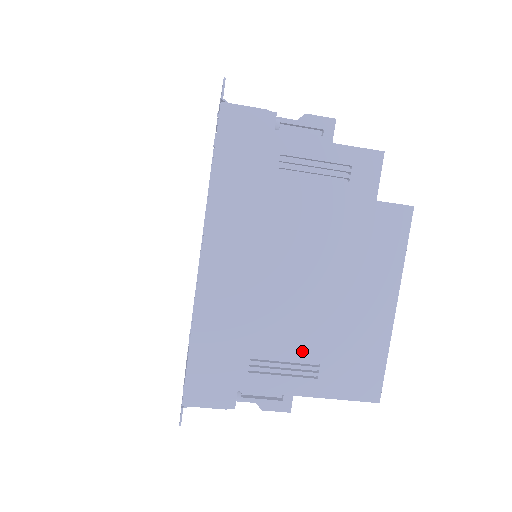
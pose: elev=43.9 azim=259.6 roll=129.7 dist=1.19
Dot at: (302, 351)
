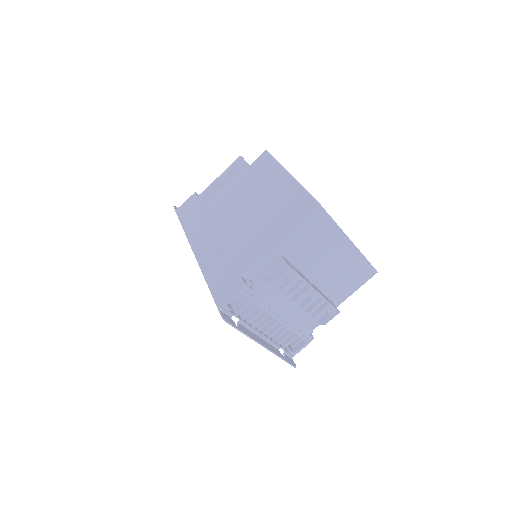
Dot at: (260, 231)
